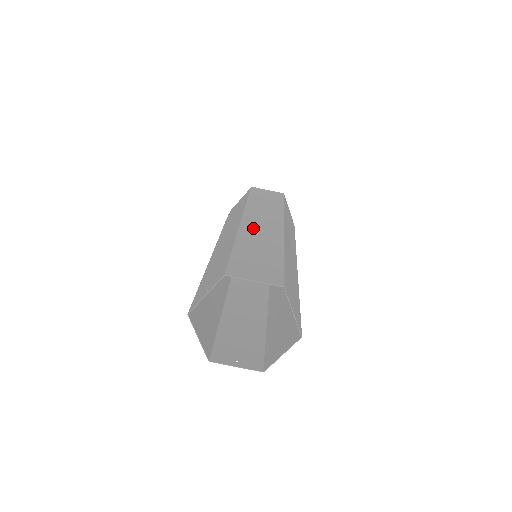
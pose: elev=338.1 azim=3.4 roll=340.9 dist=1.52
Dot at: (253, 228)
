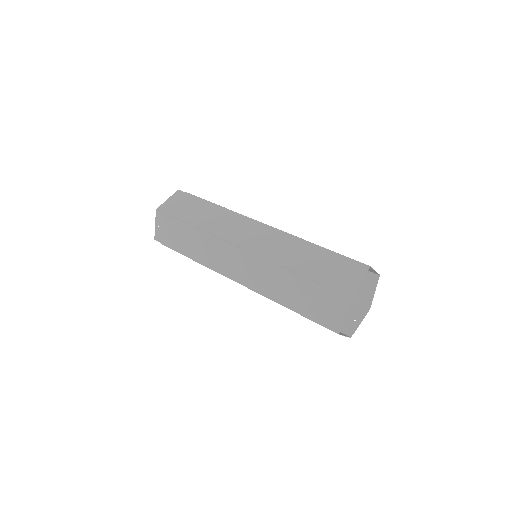
Dot at: (264, 247)
